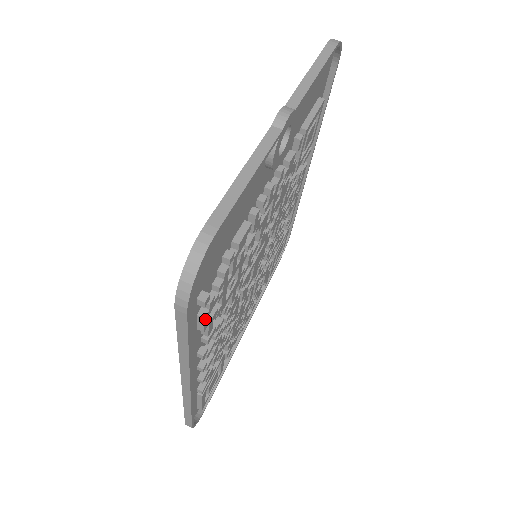
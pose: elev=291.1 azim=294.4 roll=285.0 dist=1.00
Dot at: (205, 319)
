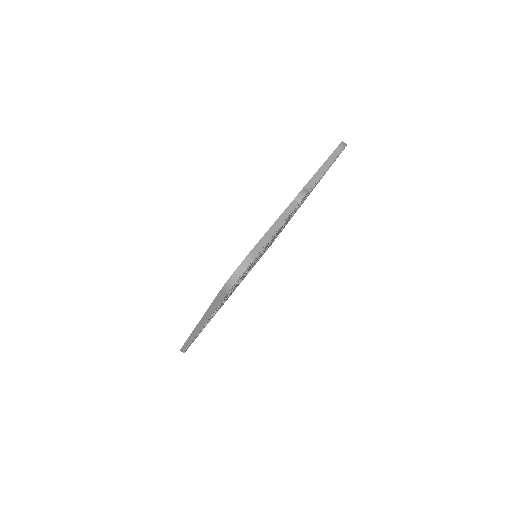
Dot at: (227, 294)
